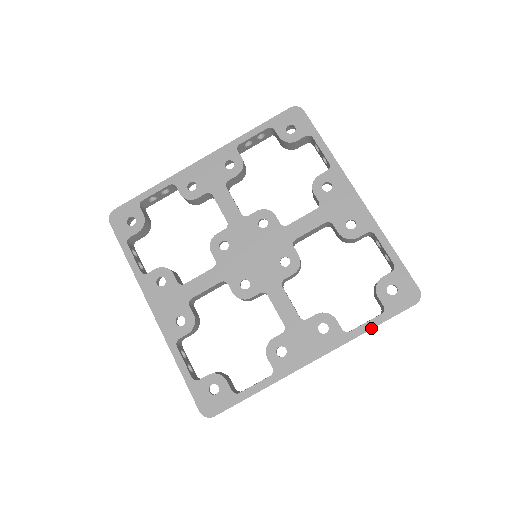
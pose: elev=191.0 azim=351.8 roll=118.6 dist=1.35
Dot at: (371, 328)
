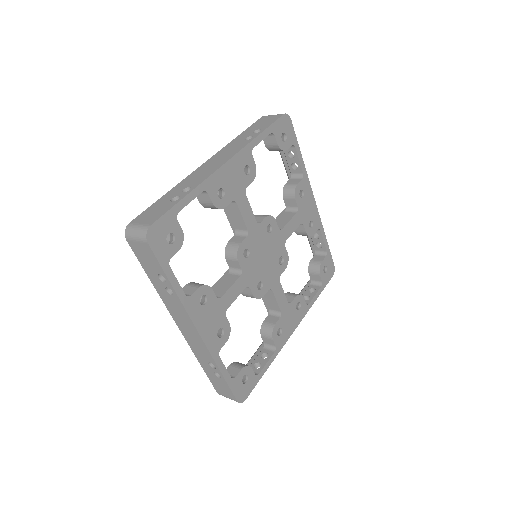
Dot at: occluded
